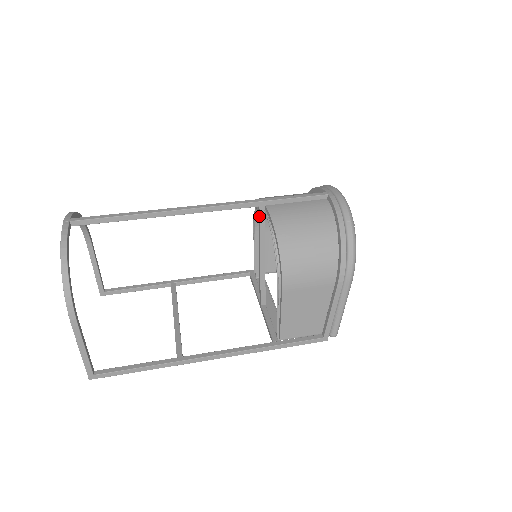
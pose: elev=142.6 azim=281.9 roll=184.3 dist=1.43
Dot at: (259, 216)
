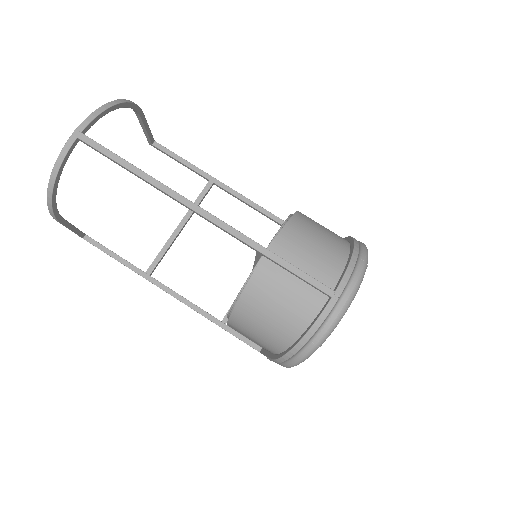
Dot at: (256, 253)
